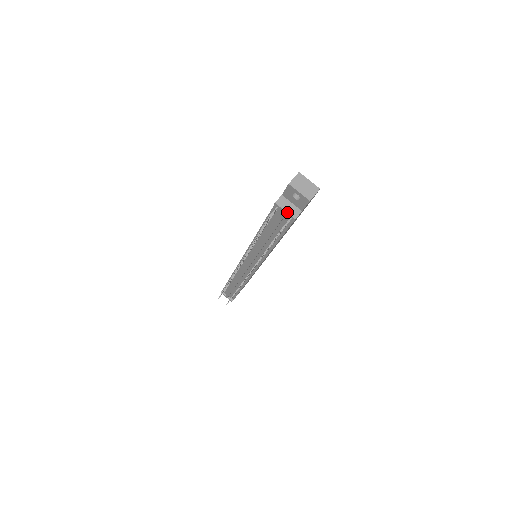
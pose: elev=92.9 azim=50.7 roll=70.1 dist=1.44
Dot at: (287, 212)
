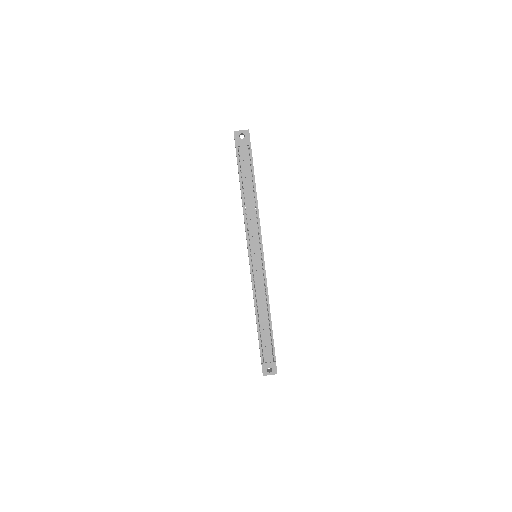
Dot at: (244, 144)
